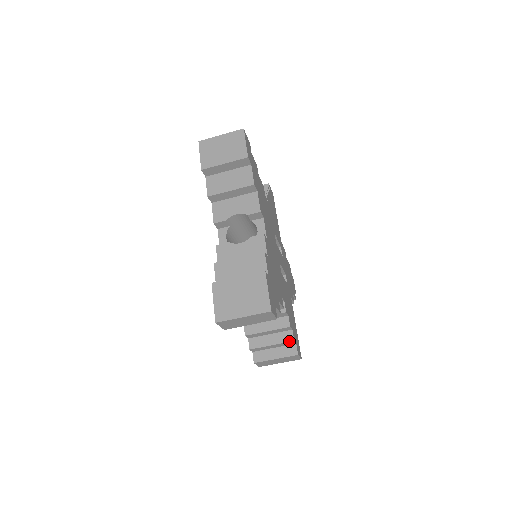
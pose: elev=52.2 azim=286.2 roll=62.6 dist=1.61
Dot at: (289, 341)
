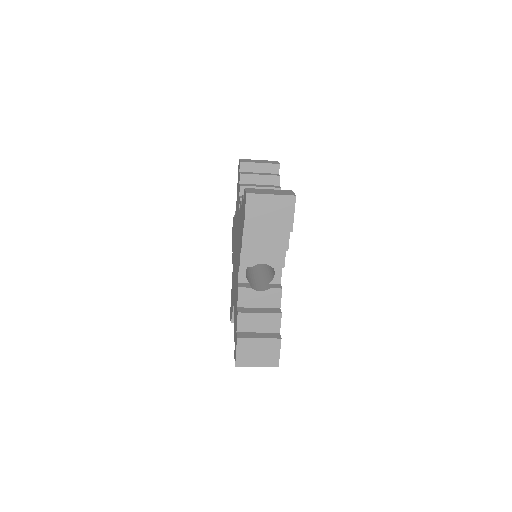
Dot at: occluded
